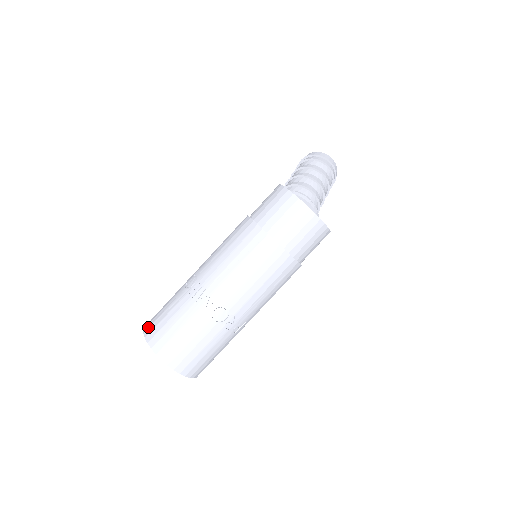
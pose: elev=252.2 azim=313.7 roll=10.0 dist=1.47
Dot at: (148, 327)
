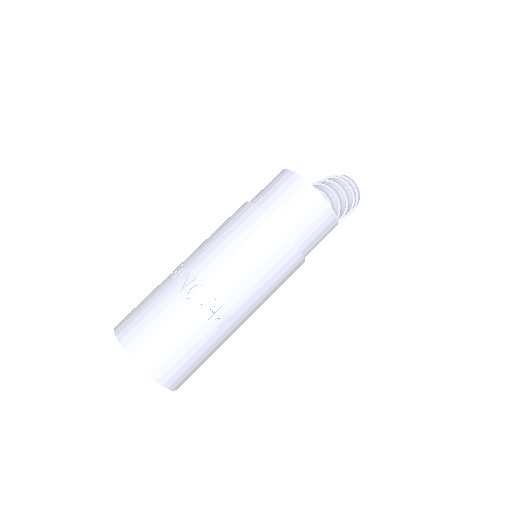
Dot at: occluded
